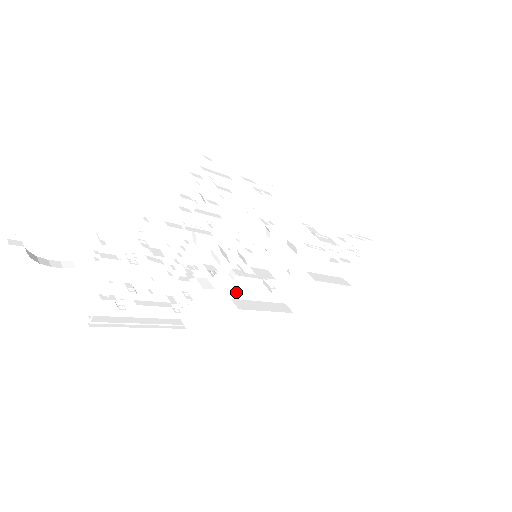
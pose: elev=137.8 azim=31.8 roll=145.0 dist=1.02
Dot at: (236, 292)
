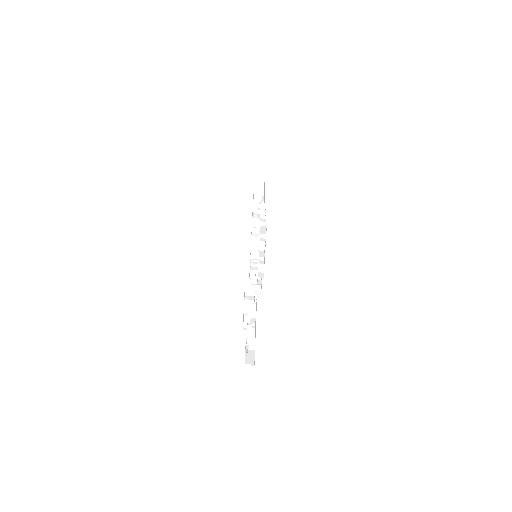
Dot at: occluded
